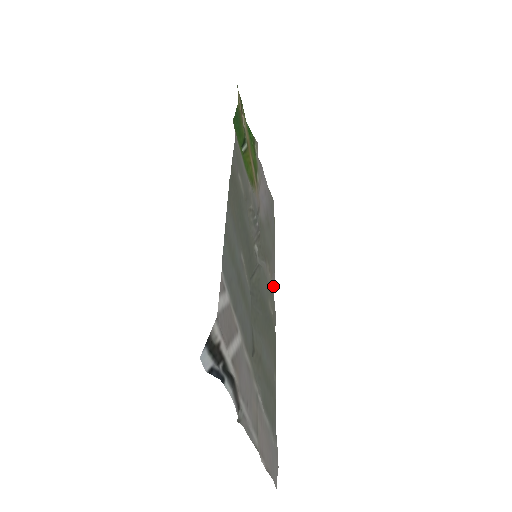
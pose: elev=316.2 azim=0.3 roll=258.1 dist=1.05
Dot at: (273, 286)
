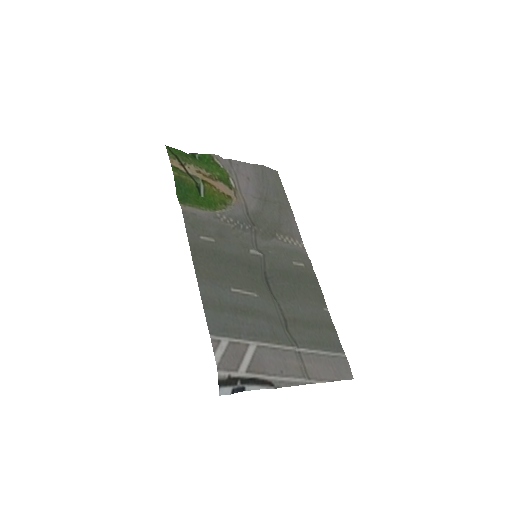
Dot at: (298, 237)
